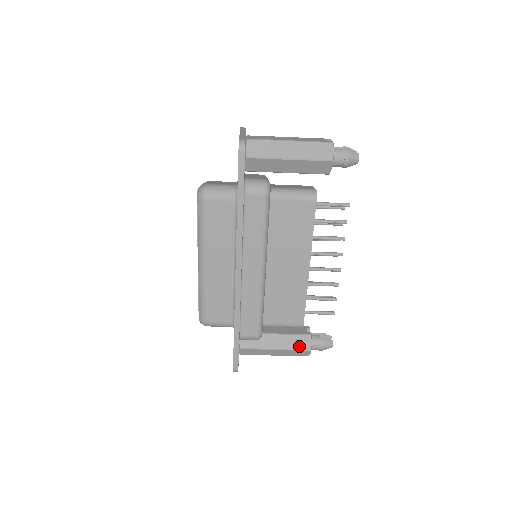
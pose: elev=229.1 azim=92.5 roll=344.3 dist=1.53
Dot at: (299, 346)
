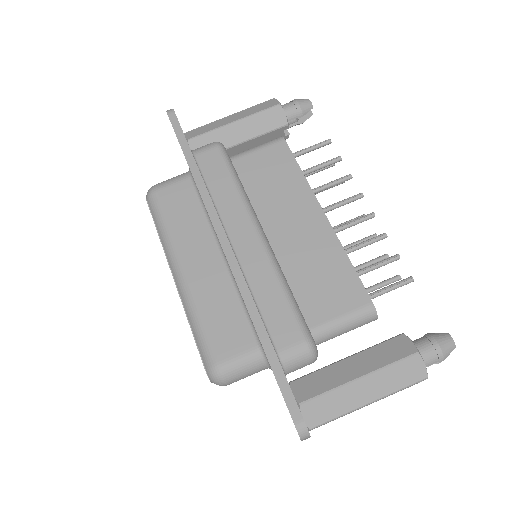
Dot at: (395, 355)
